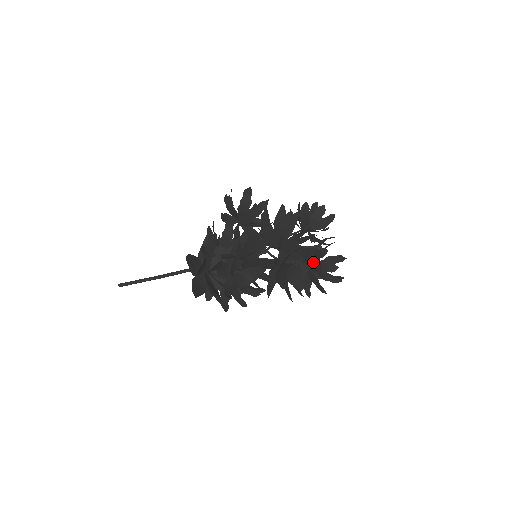
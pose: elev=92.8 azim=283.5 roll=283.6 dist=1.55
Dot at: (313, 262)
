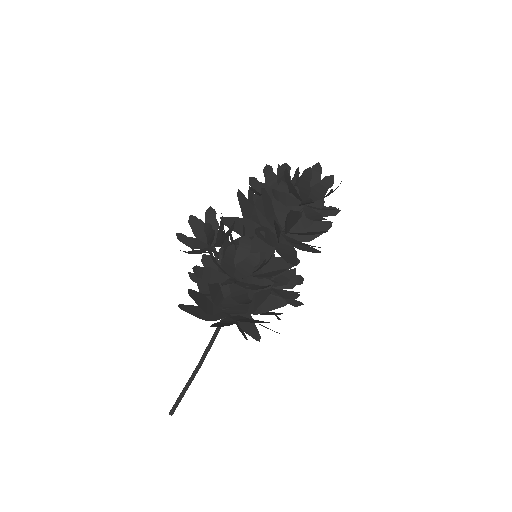
Dot at: (299, 199)
